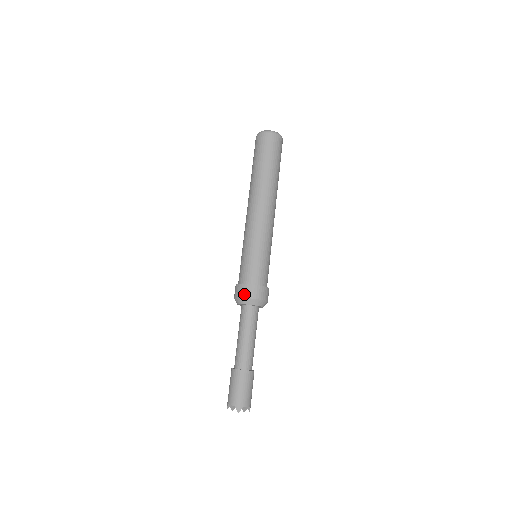
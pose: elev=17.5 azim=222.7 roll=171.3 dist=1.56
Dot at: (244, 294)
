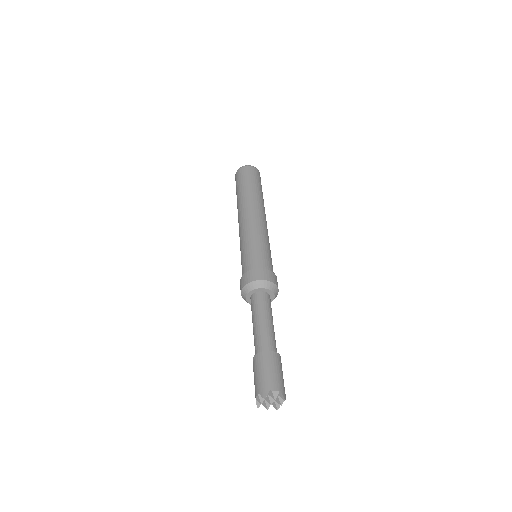
Dot at: (244, 283)
